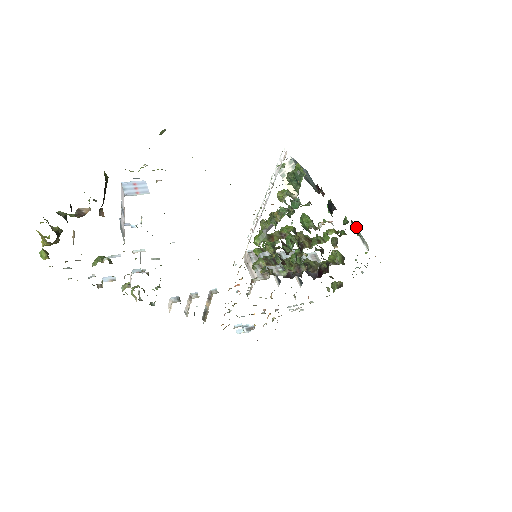
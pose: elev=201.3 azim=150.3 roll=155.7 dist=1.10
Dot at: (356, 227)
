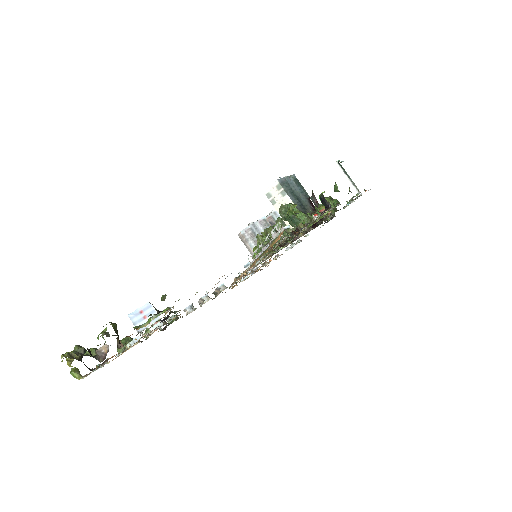
Dot at: (344, 169)
